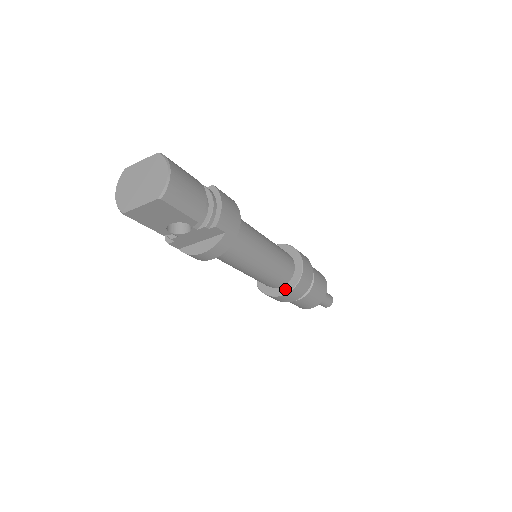
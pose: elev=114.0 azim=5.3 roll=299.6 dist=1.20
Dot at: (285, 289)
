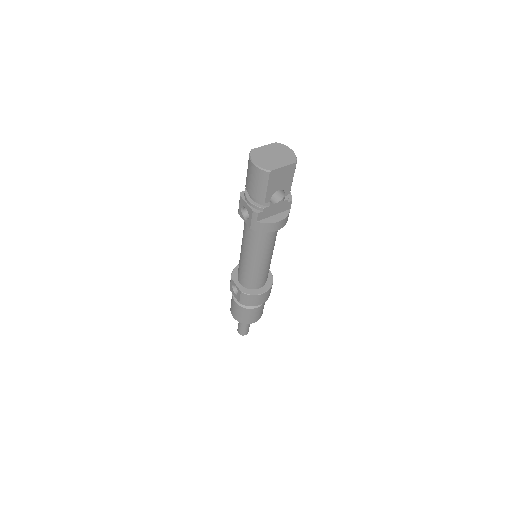
Dot at: (265, 288)
